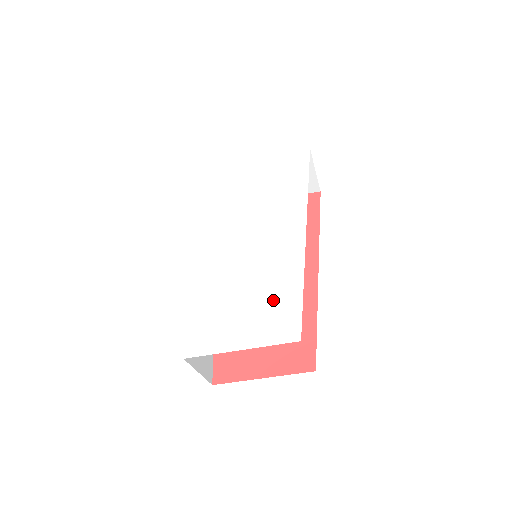
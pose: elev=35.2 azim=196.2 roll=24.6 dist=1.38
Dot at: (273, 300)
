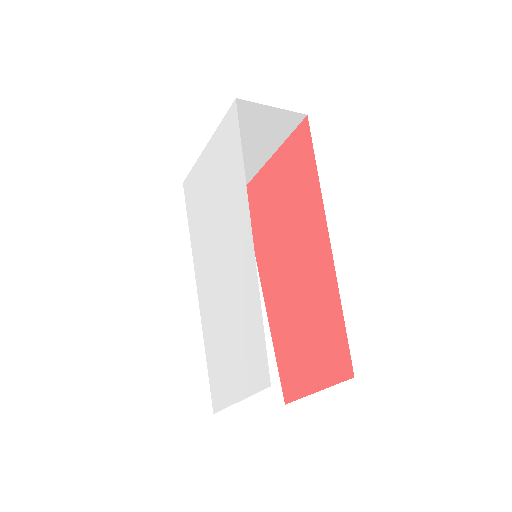
Dot at: (246, 334)
